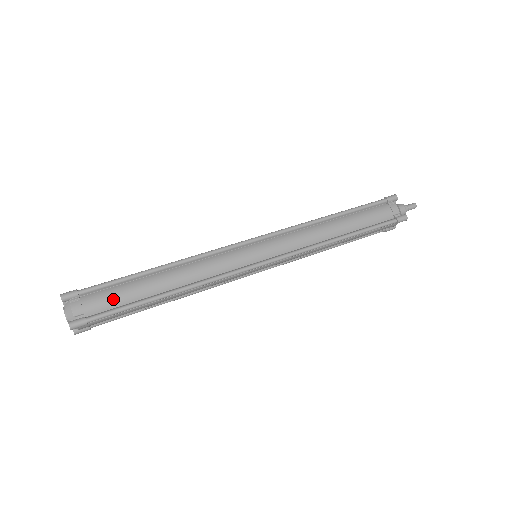
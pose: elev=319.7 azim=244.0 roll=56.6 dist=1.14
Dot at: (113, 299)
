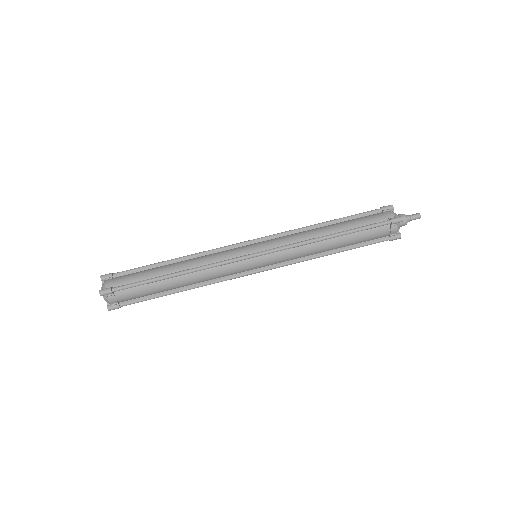
Dot at: (139, 295)
